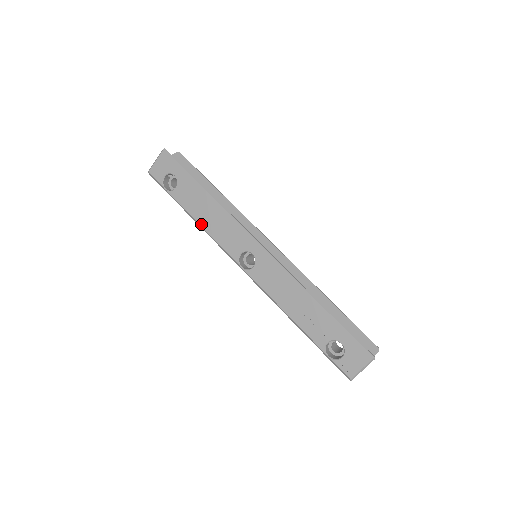
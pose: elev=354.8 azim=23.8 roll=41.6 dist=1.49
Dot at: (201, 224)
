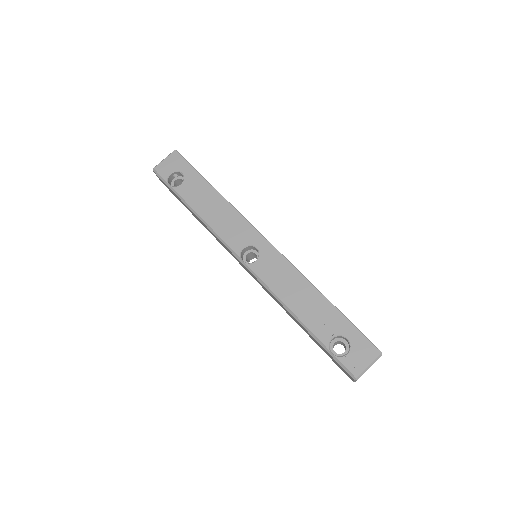
Dot at: (204, 218)
